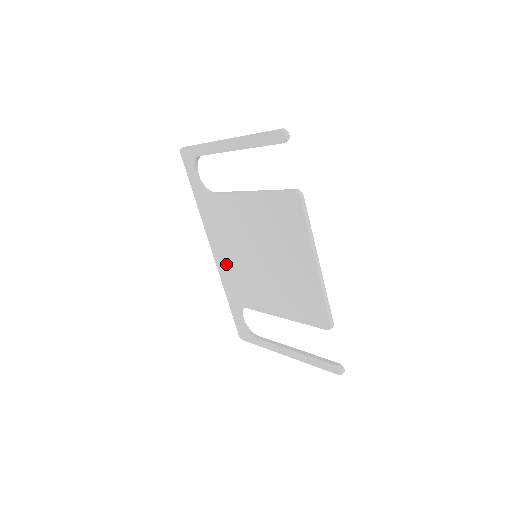
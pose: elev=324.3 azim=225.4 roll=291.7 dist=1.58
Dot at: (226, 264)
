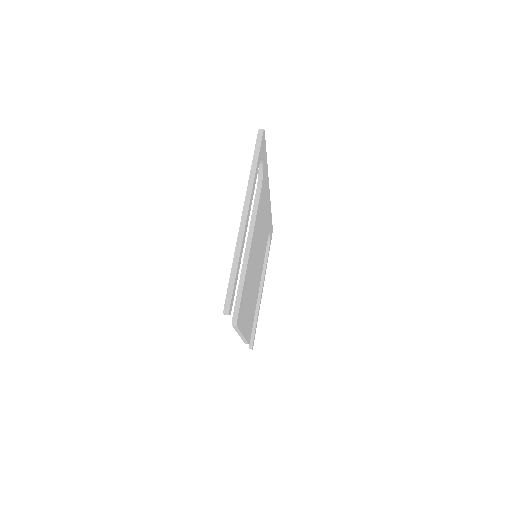
Dot at: occluded
